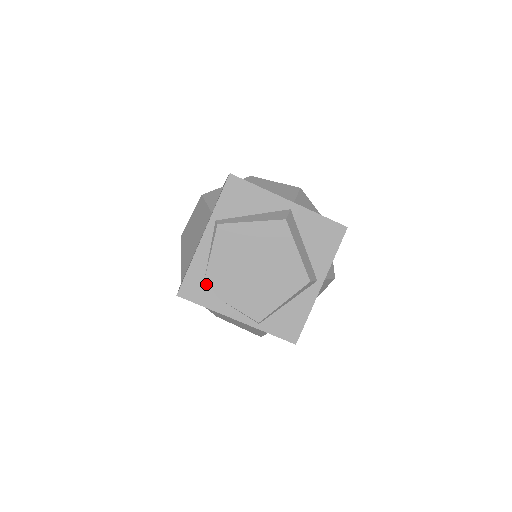
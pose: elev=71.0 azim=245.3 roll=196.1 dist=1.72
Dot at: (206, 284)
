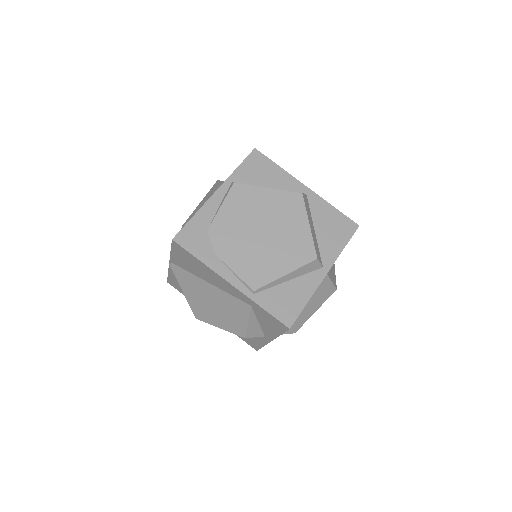
Dot at: (207, 237)
